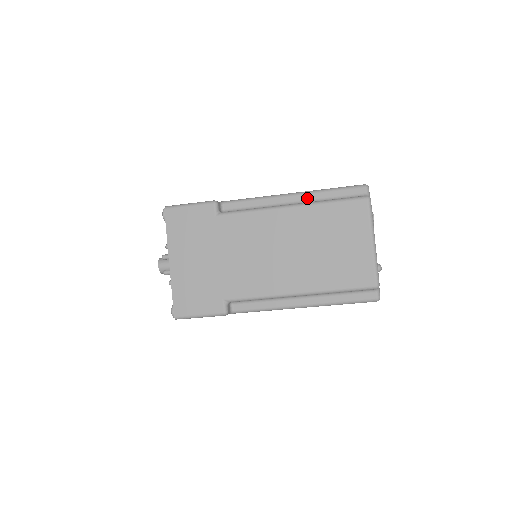
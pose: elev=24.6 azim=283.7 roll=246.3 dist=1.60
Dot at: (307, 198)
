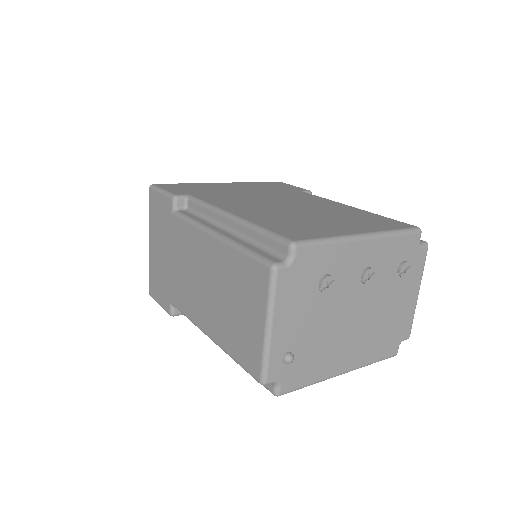
Dot at: (240, 229)
